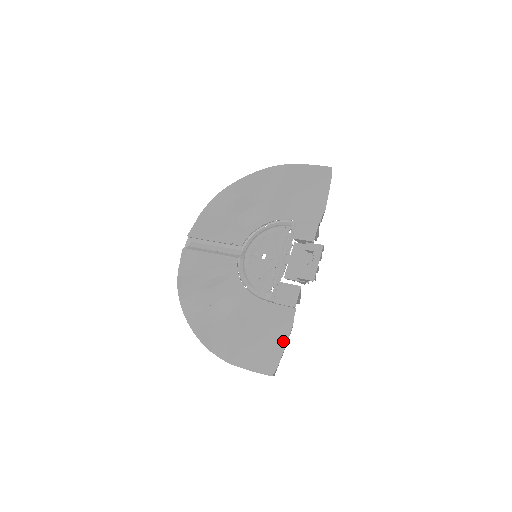
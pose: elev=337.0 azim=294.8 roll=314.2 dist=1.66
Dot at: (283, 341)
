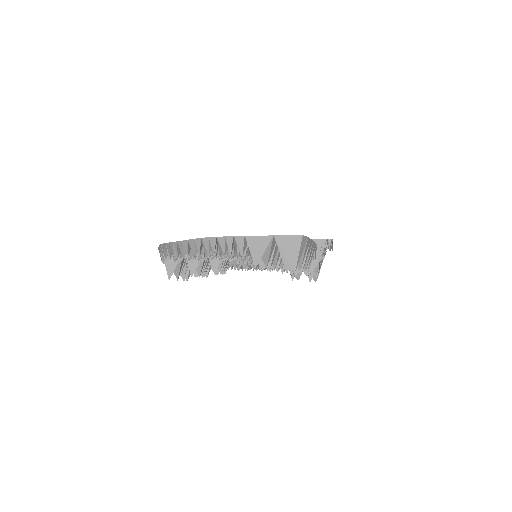
Dot at: occluded
